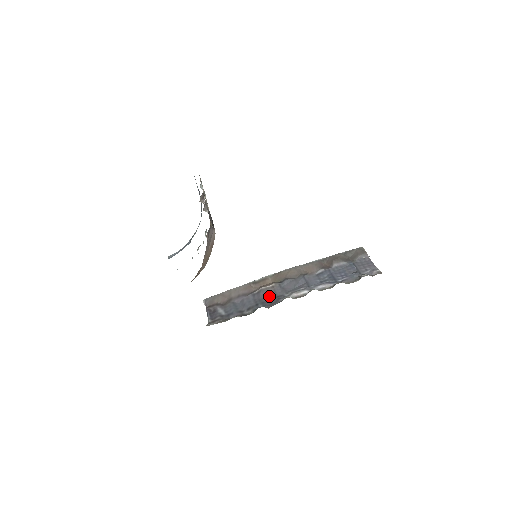
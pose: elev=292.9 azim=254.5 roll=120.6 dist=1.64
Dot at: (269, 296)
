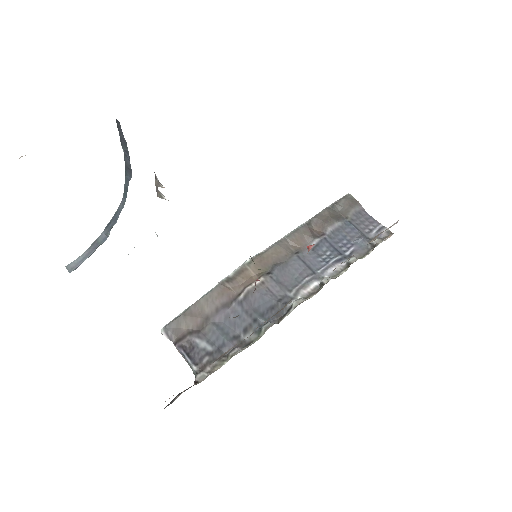
Dot at: (266, 301)
